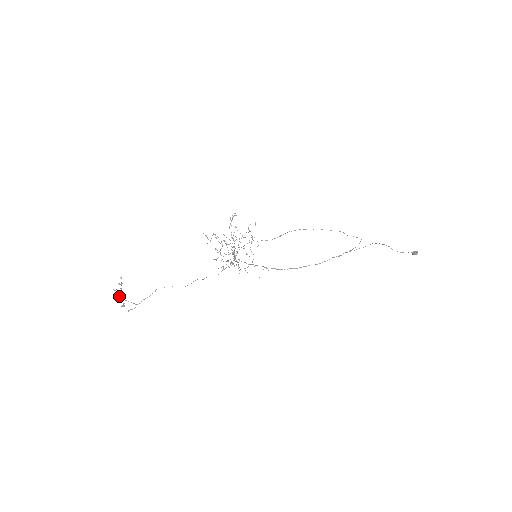
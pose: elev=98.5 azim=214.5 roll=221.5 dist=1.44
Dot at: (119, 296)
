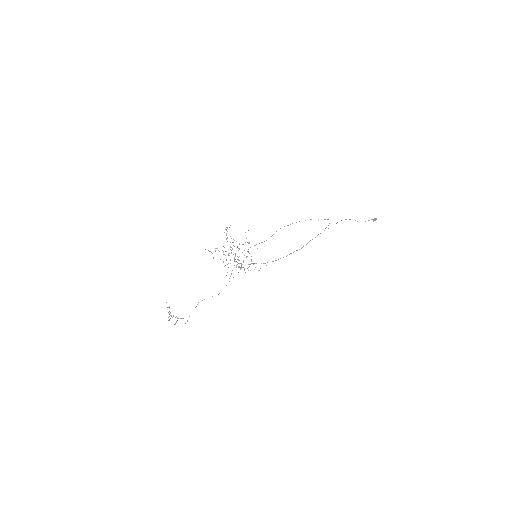
Dot at: occluded
